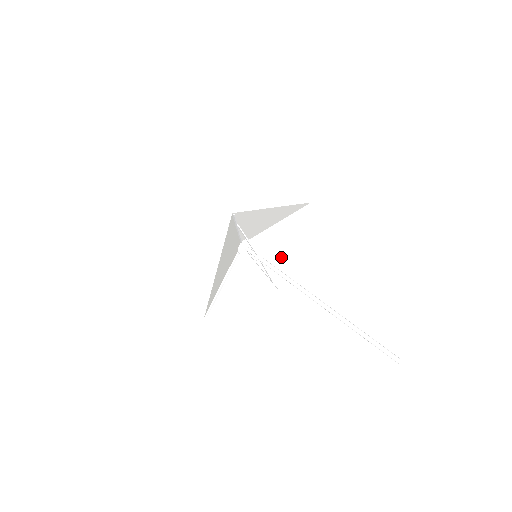
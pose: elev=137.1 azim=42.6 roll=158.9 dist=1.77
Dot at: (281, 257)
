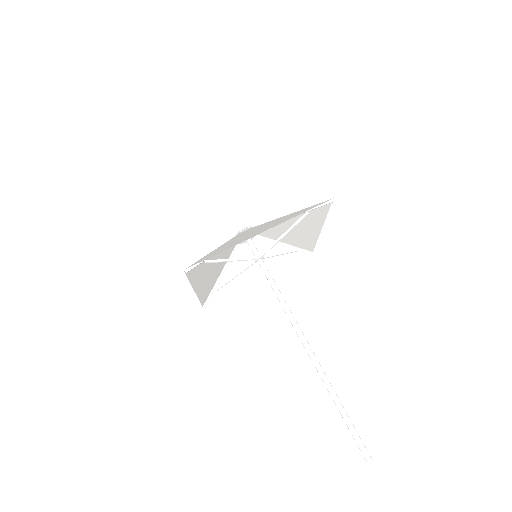
Dot at: (304, 234)
